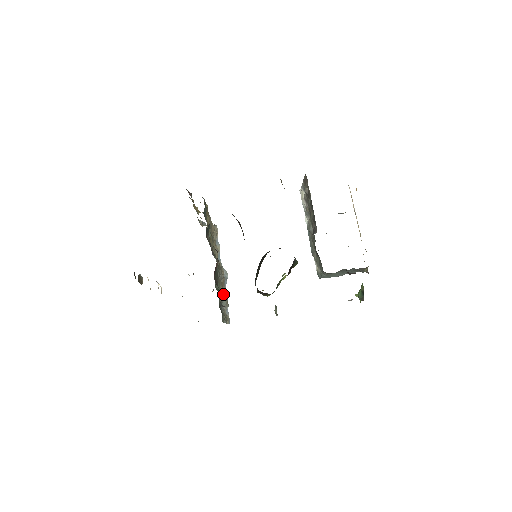
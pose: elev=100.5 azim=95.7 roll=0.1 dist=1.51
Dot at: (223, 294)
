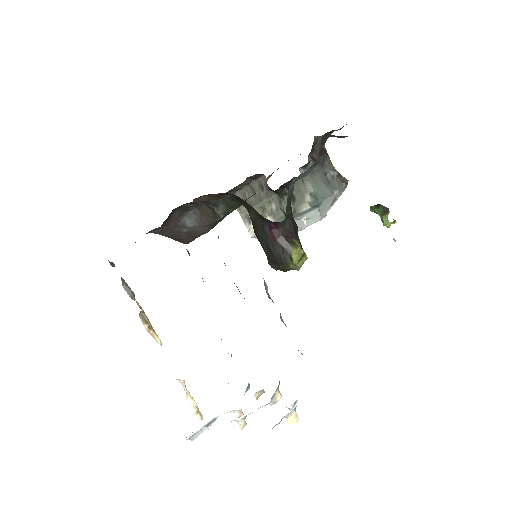
Dot at: occluded
